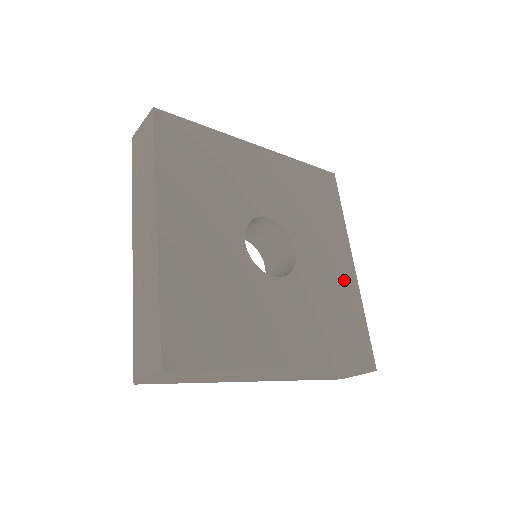
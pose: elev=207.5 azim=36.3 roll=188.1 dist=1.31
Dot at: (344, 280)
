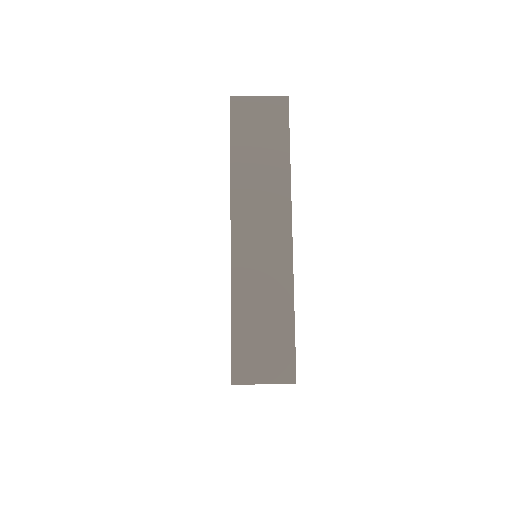
Dot at: occluded
